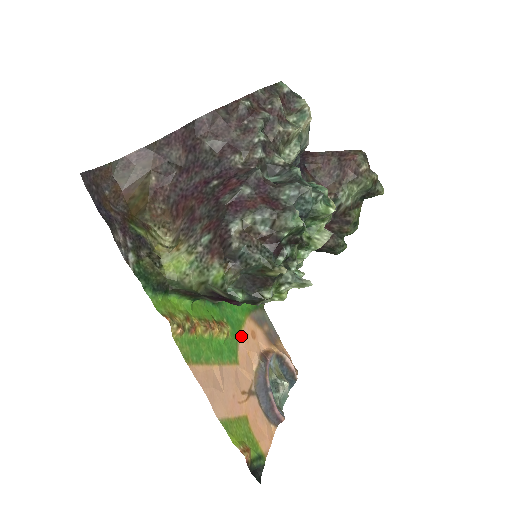
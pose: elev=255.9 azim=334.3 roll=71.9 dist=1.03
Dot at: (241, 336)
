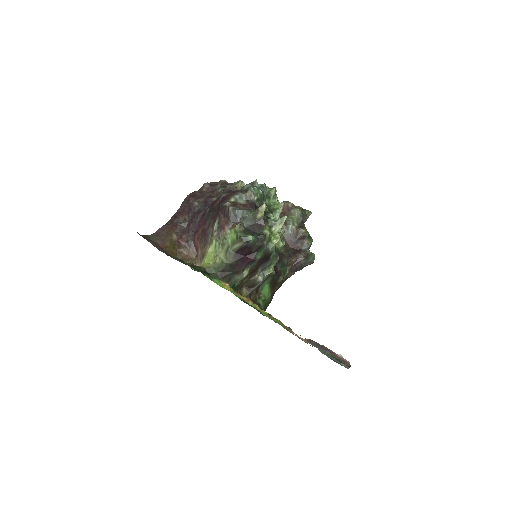
Dot at: occluded
